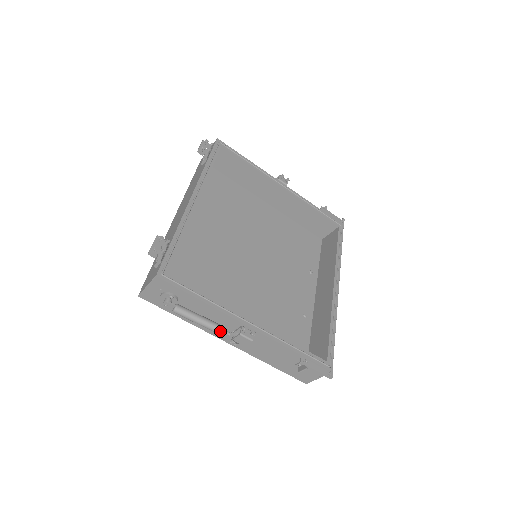
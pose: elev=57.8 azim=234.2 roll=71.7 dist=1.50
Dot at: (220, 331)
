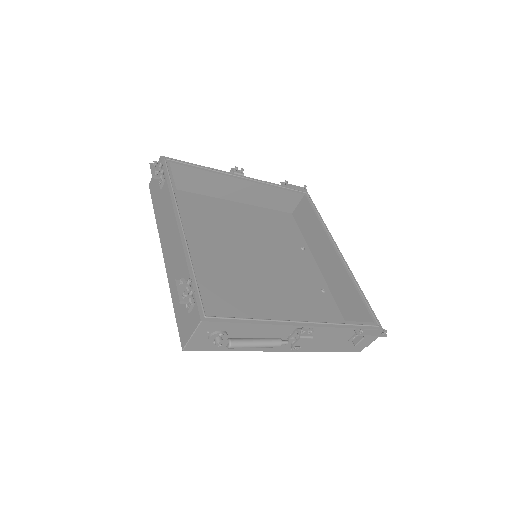
Dot at: (279, 344)
